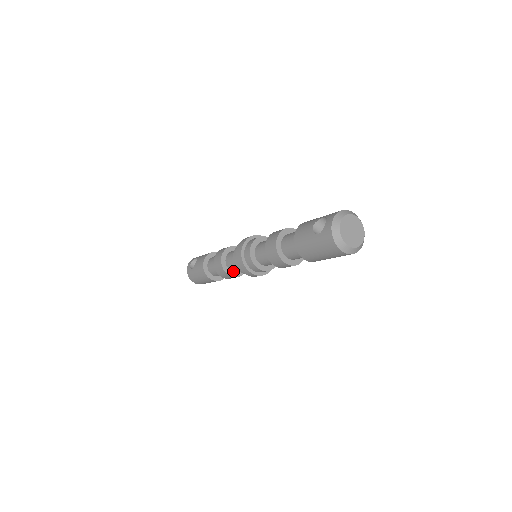
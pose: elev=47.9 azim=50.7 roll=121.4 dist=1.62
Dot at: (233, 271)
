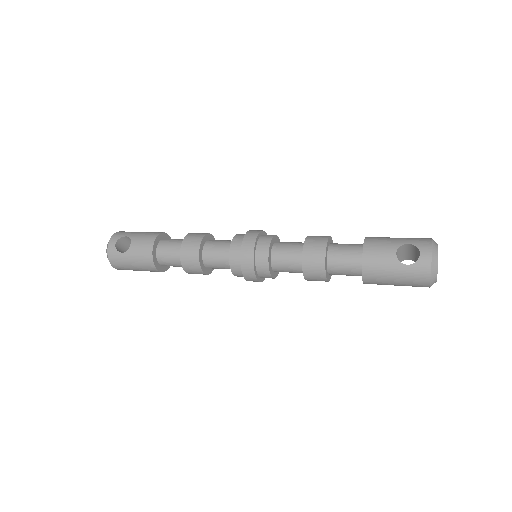
Dot at: (208, 268)
